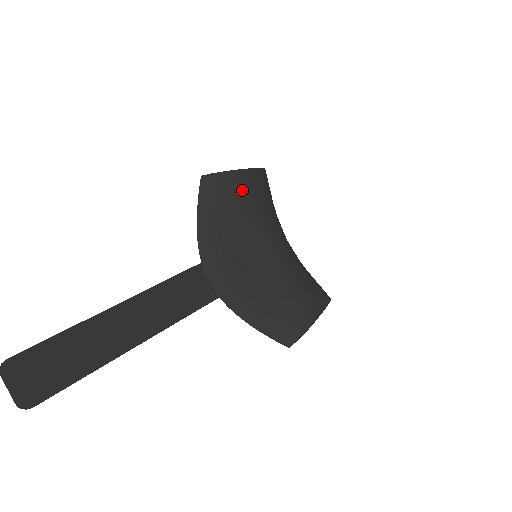
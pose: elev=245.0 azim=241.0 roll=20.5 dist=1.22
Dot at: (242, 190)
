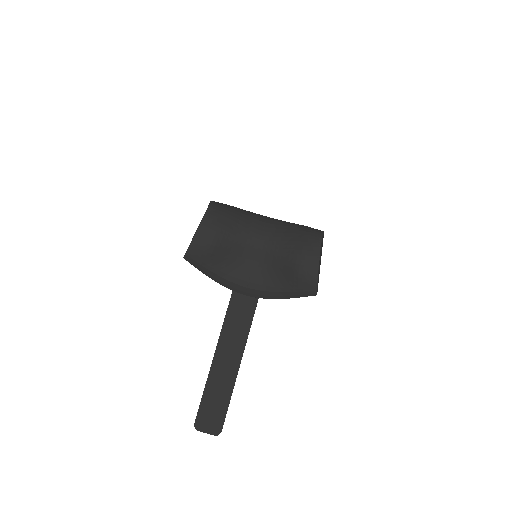
Dot at: (209, 241)
